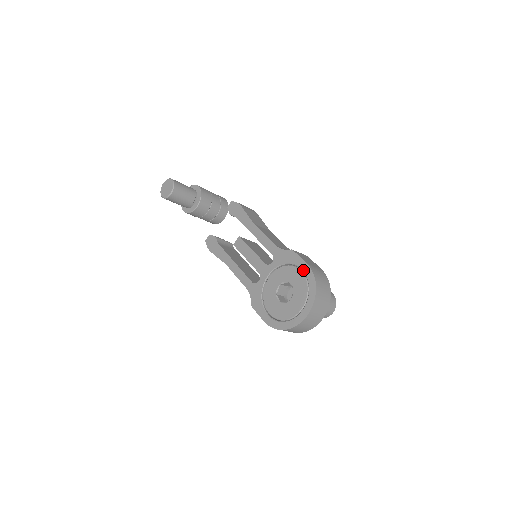
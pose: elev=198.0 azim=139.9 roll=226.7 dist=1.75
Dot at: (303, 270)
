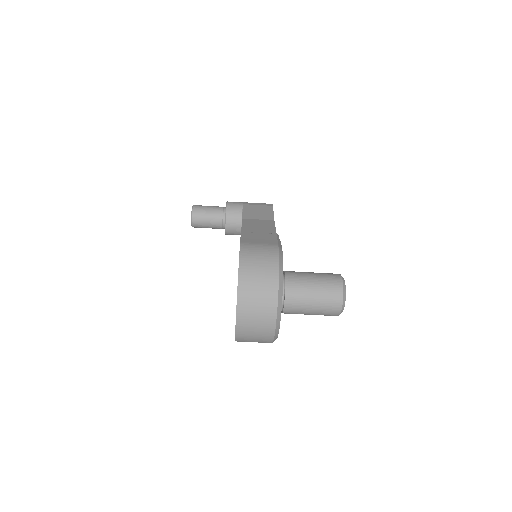
Dot at: occluded
